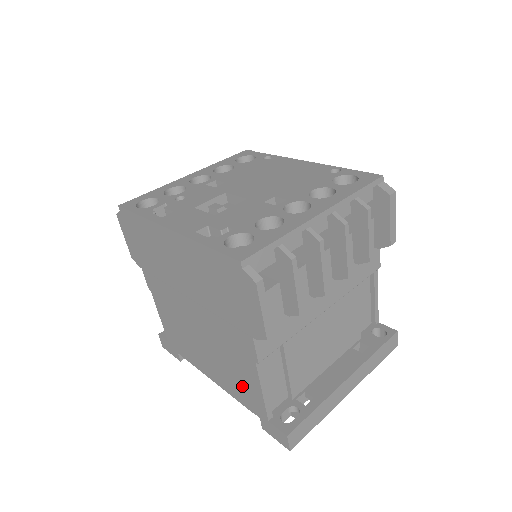
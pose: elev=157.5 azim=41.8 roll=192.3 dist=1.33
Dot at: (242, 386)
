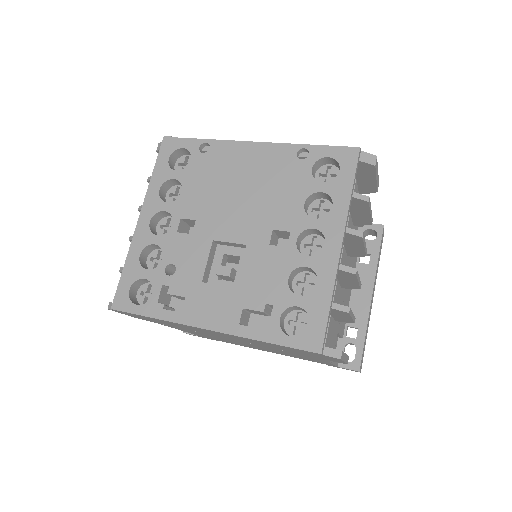
Dot at: (307, 359)
